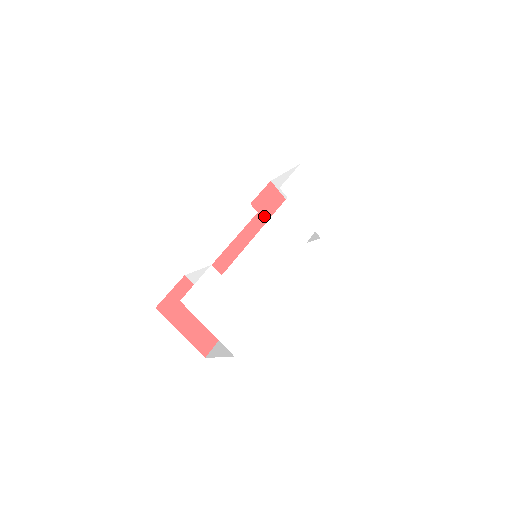
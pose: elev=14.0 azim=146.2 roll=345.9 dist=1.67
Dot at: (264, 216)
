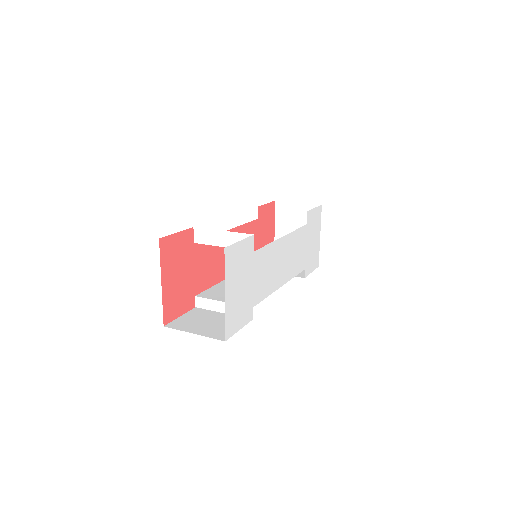
Dot at: (259, 226)
